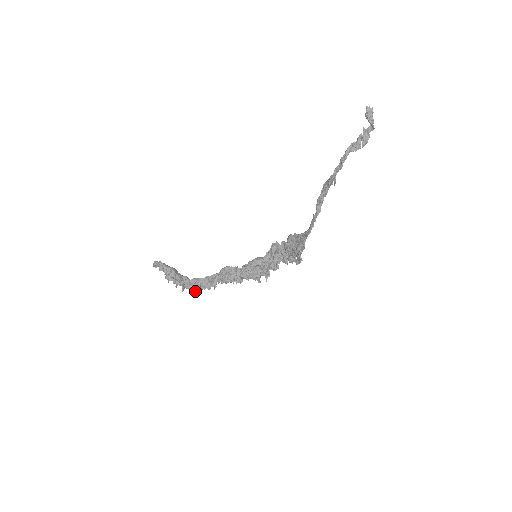
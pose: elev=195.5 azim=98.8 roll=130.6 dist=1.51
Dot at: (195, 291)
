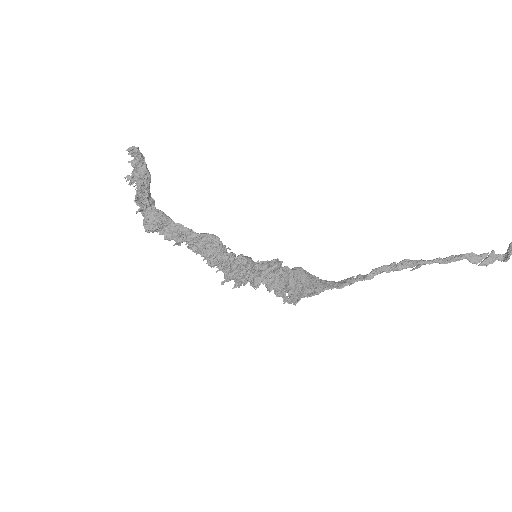
Dot at: (149, 226)
